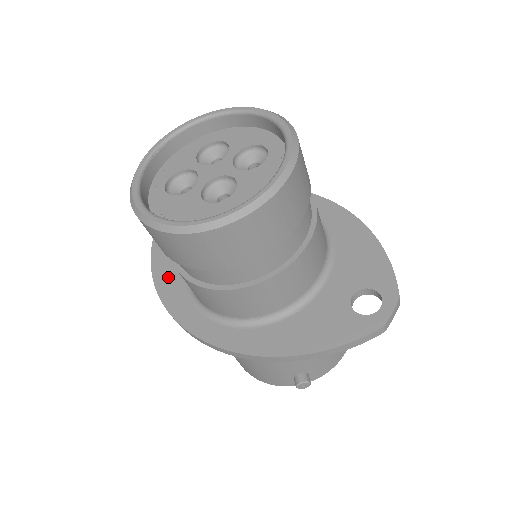
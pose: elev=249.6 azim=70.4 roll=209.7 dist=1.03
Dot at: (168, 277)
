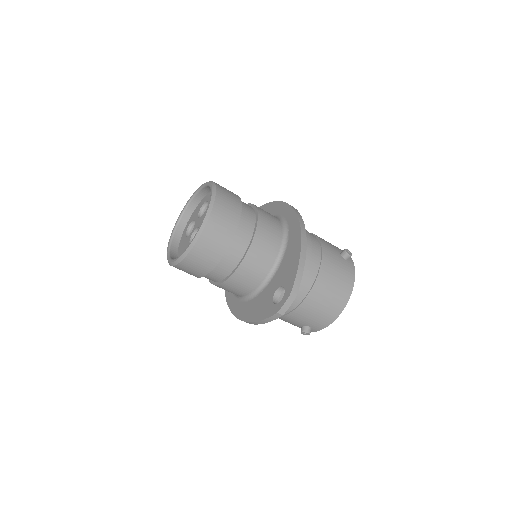
Dot at: occluded
